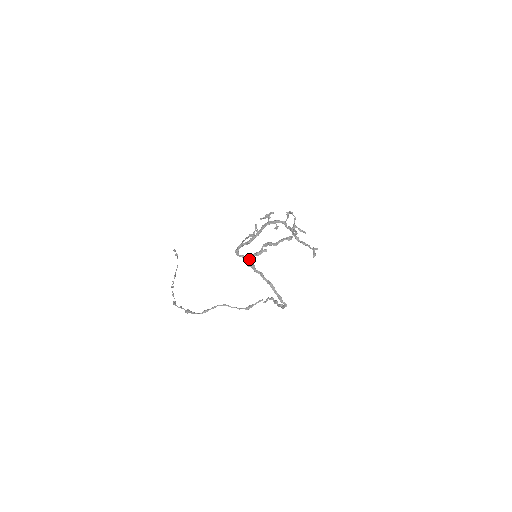
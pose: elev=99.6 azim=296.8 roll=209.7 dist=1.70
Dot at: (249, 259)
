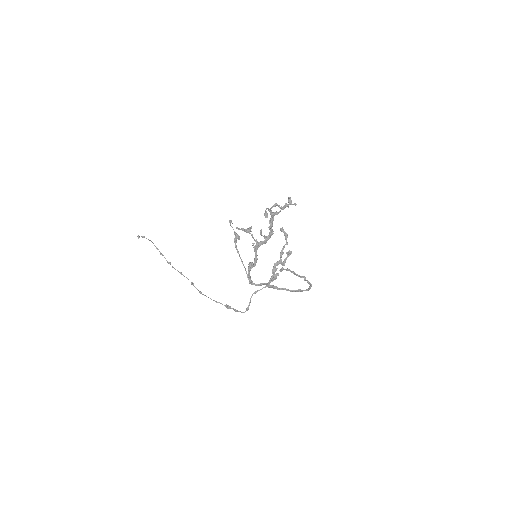
Dot at: (267, 285)
